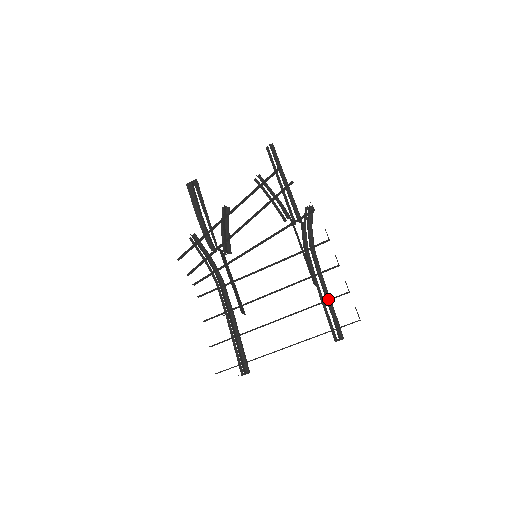
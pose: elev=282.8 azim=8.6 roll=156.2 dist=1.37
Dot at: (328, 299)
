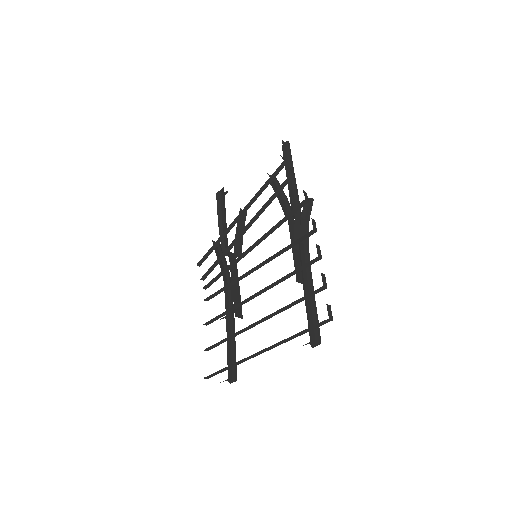
Dot at: occluded
